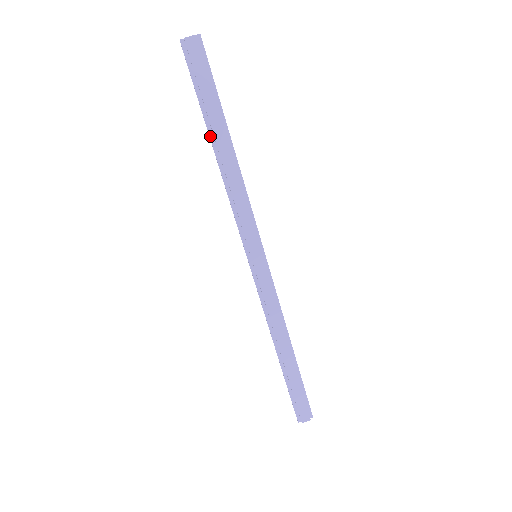
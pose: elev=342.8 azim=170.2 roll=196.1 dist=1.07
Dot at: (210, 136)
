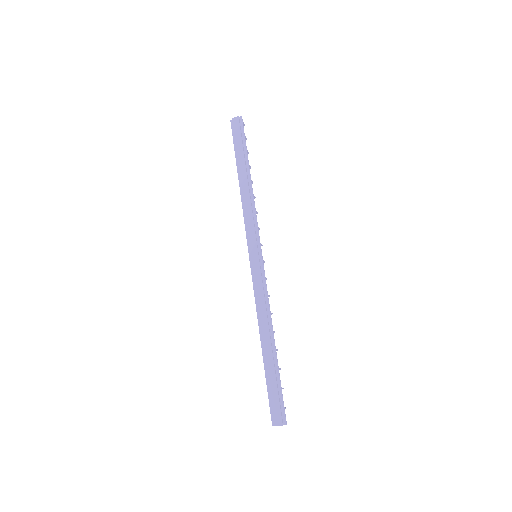
Dot at: (238, 172)
